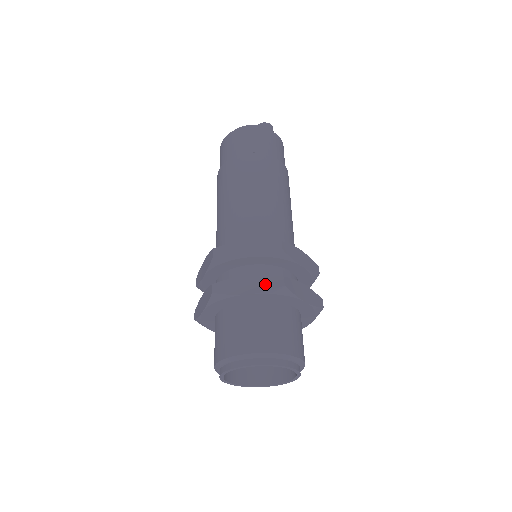
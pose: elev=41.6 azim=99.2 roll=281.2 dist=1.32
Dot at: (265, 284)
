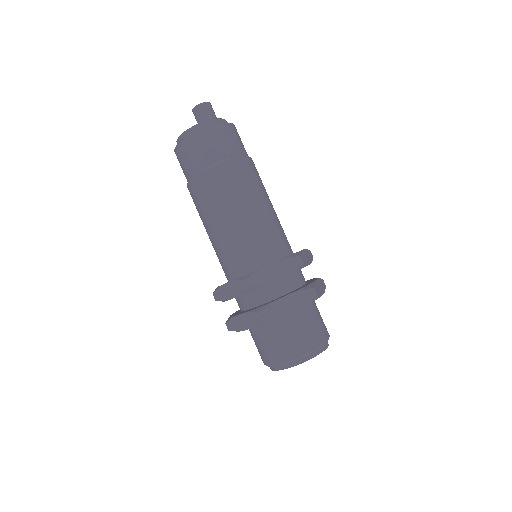
Dot at: (252, 321)
